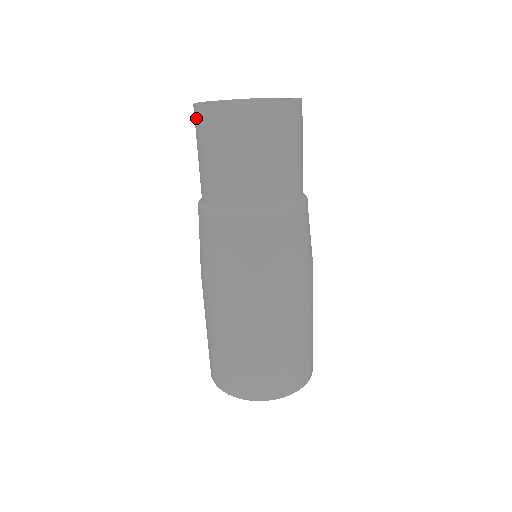
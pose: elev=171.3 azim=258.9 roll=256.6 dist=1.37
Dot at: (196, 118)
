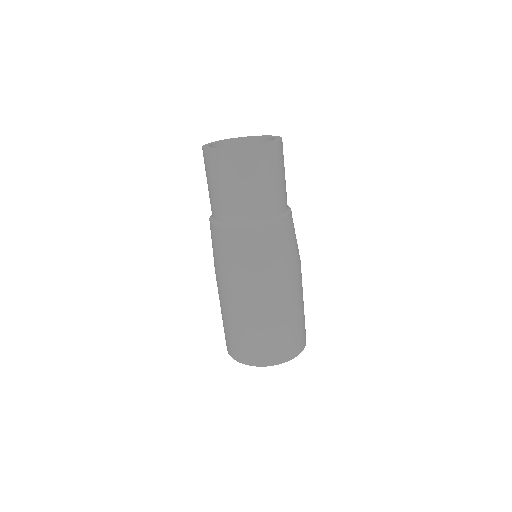
Dot at: occluded
